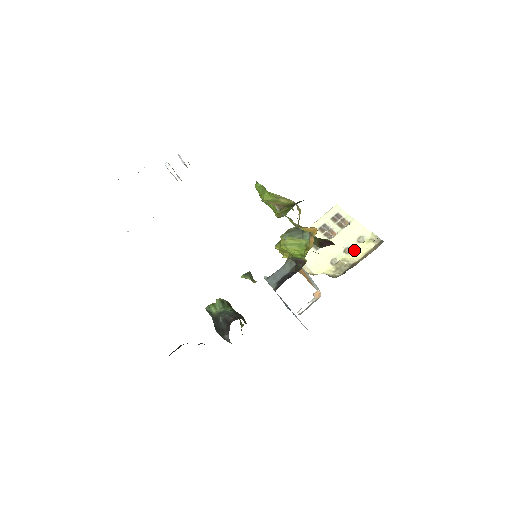
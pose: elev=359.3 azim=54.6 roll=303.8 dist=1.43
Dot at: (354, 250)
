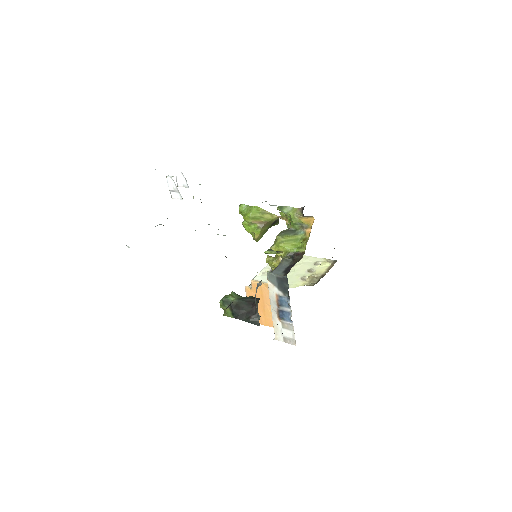
Dot at: (316, 269)
